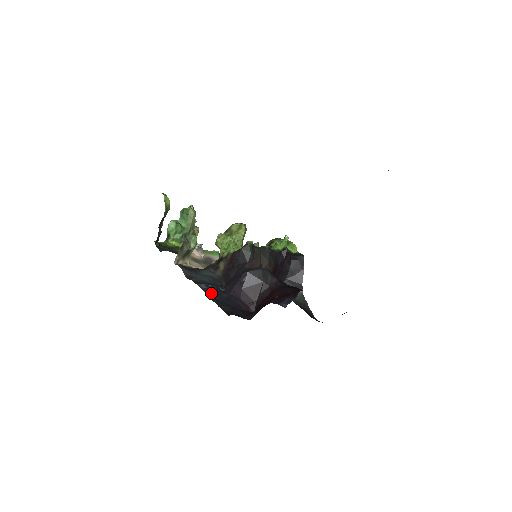
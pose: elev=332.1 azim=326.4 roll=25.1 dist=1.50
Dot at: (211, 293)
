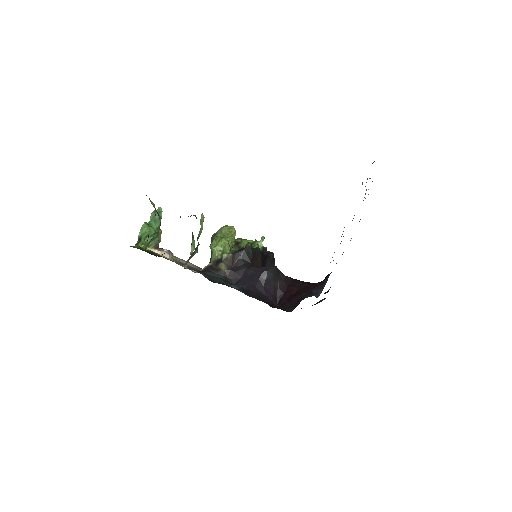
Dot at: (246, 293)
